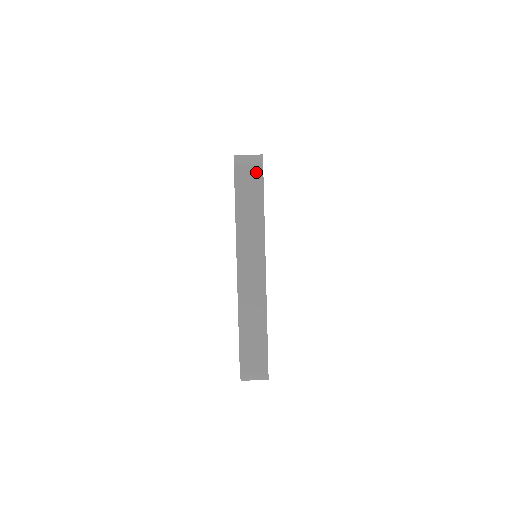
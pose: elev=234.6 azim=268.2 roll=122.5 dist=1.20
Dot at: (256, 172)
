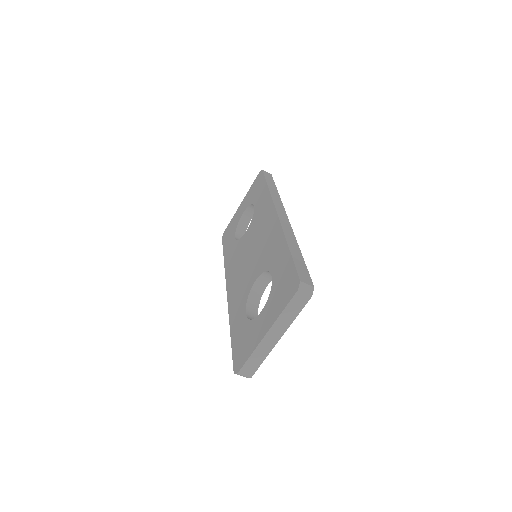
Dot at: (306, 298)
